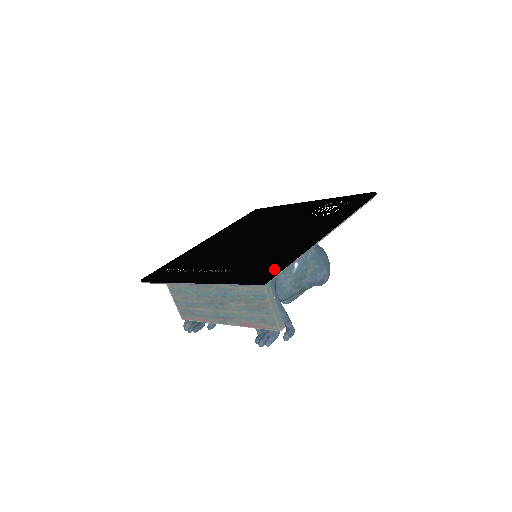
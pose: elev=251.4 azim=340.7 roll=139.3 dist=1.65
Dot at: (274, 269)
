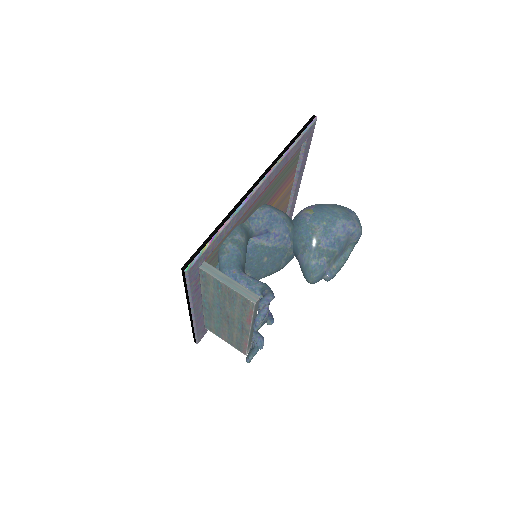
Dot at: occluded
